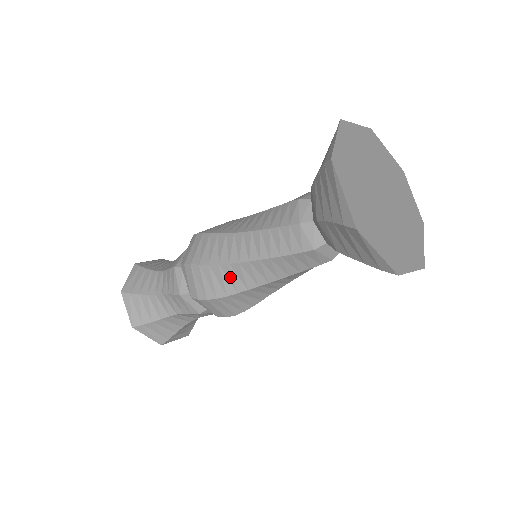
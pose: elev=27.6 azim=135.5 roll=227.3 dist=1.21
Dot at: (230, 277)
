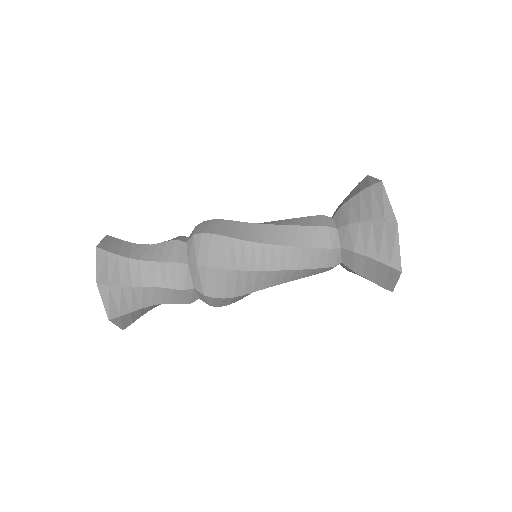
Dot at: (248, 254)
